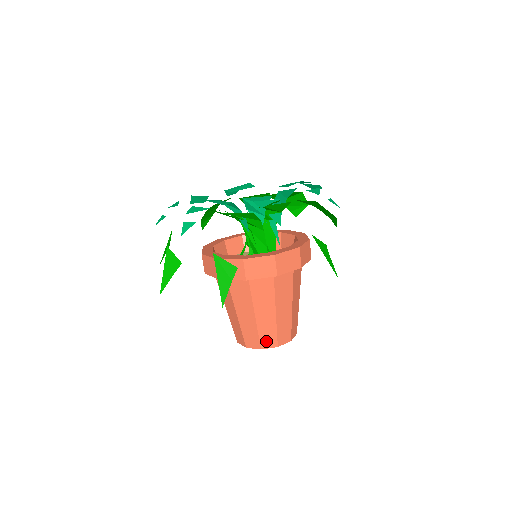
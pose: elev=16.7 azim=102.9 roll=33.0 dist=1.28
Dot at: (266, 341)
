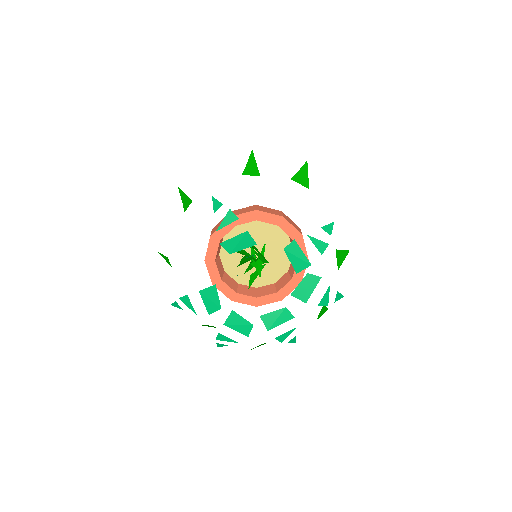
Dot at: occluded
